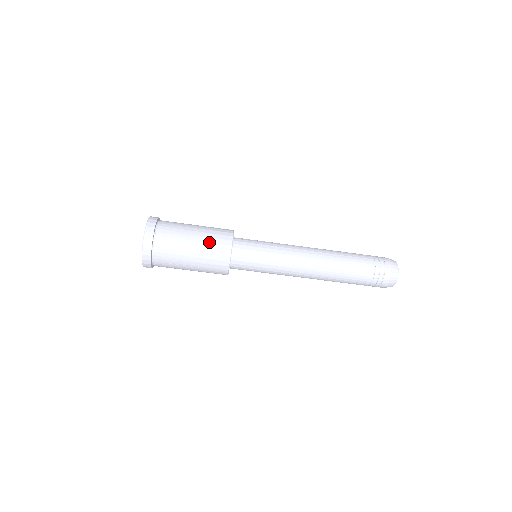
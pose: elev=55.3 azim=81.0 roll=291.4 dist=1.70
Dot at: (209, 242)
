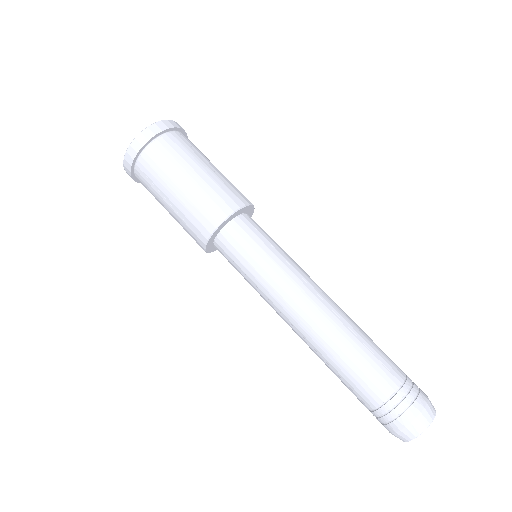
Dot at: (228, 181)
